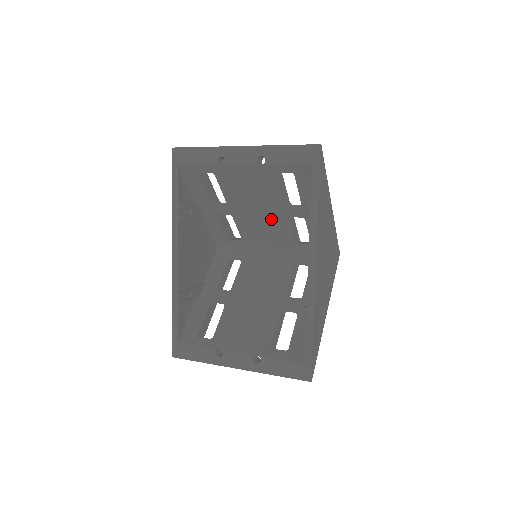
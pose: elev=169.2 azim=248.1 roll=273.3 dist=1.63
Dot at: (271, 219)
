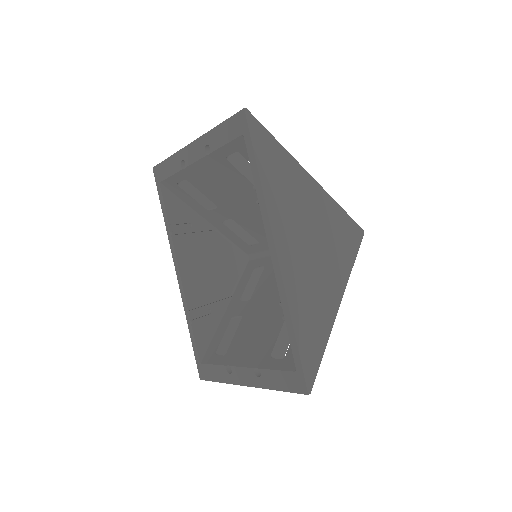
Dot at: occluded
